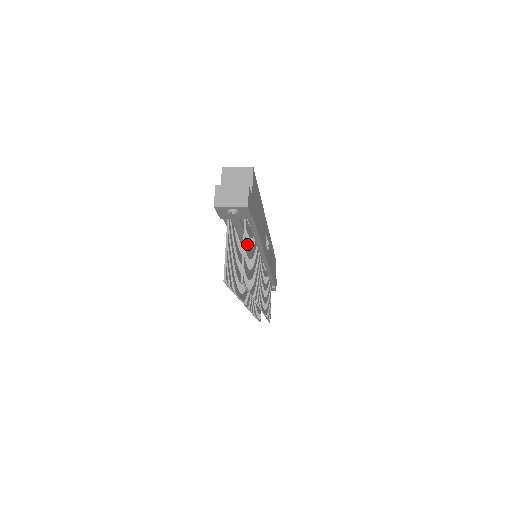
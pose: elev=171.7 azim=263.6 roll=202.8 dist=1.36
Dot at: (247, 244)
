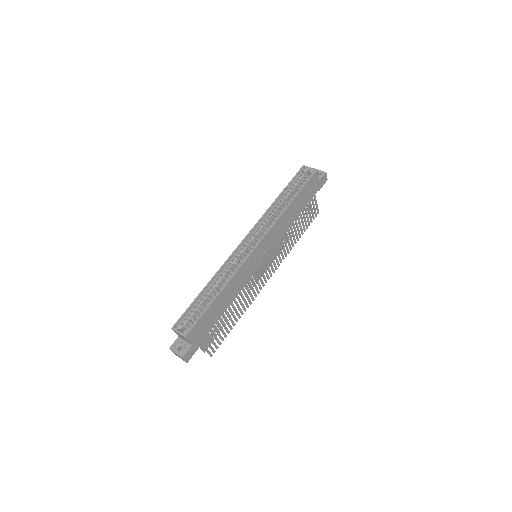
Dot at: (209, 339)
